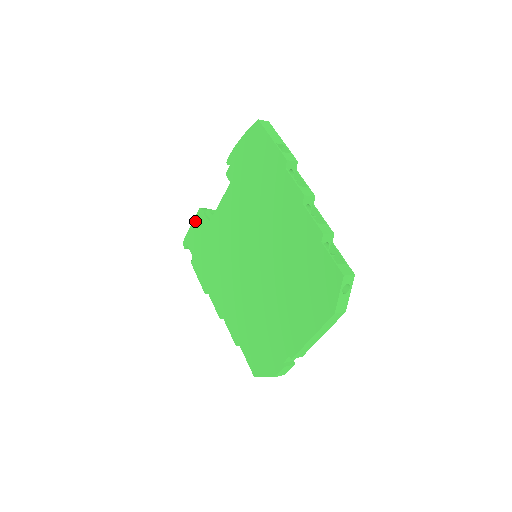
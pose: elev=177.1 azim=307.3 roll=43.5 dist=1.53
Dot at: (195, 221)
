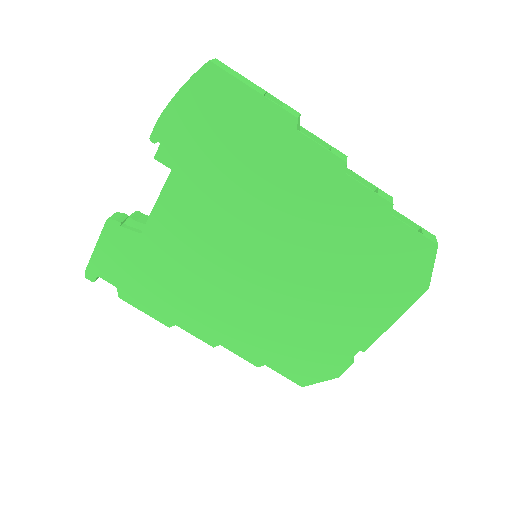
Dot at: (103, 240)
